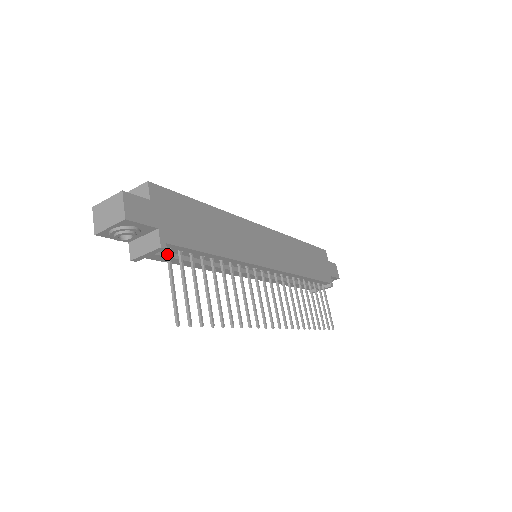
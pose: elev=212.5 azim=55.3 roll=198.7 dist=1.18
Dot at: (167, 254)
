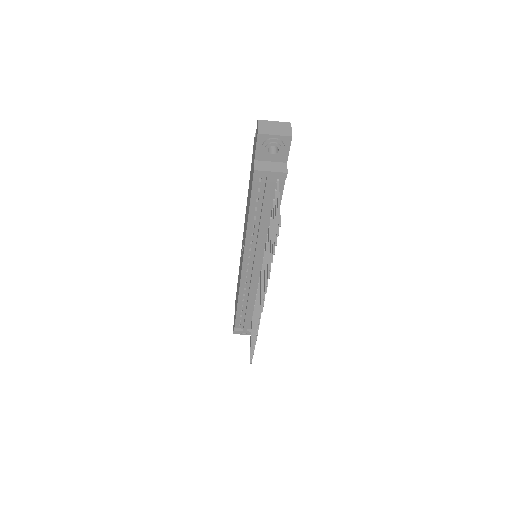
Dot at: (278, 183)
